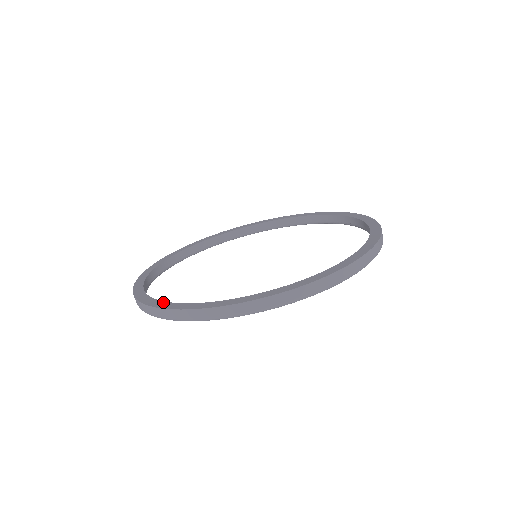
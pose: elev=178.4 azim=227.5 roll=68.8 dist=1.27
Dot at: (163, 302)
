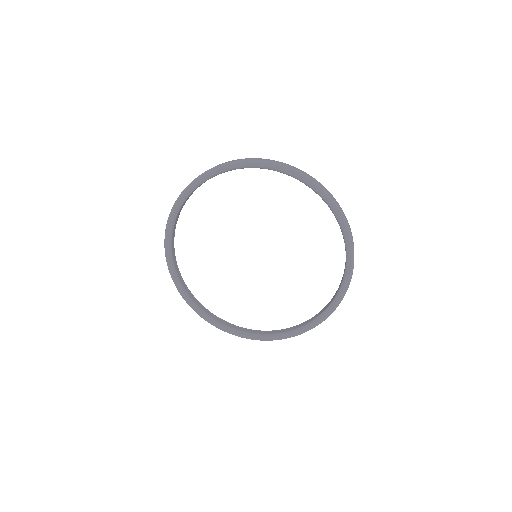
Dot at: occluded
